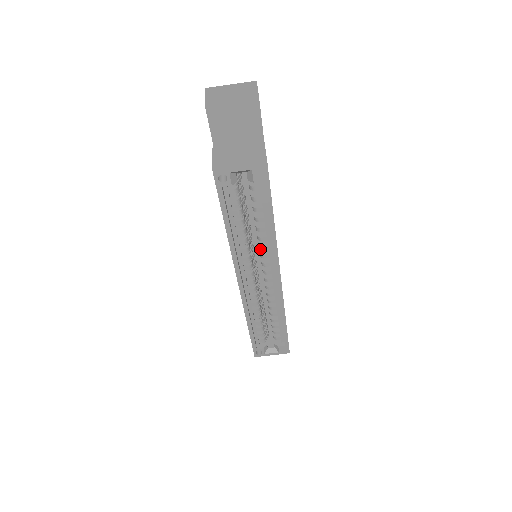
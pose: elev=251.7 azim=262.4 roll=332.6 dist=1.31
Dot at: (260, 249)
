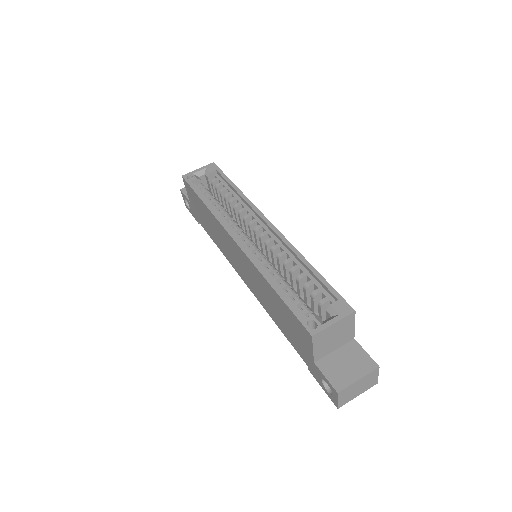
Dot at: (240, 214)
